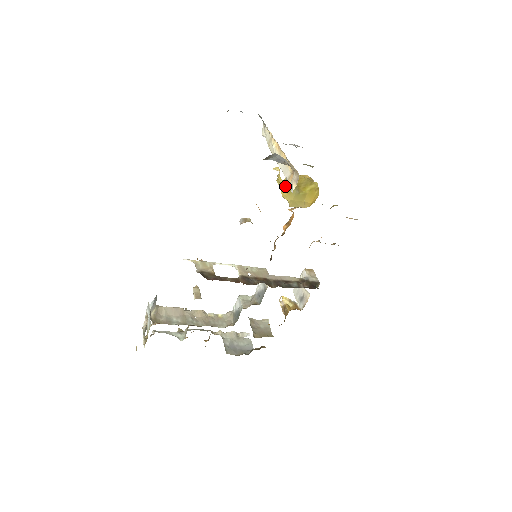
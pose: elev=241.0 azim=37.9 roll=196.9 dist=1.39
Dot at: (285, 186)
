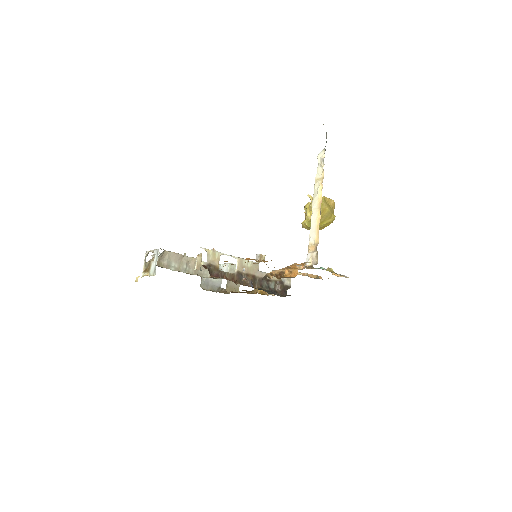
Dot at: (308, 219)
